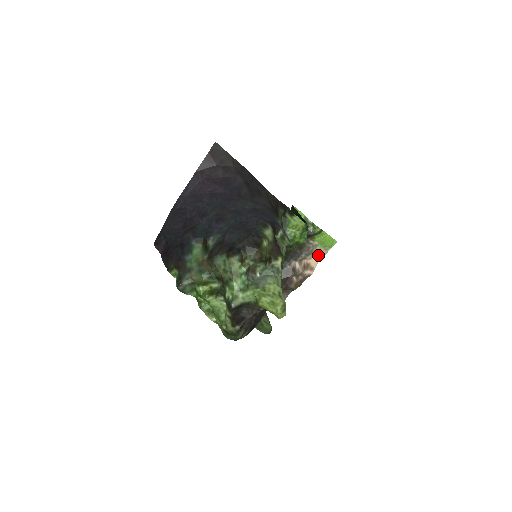
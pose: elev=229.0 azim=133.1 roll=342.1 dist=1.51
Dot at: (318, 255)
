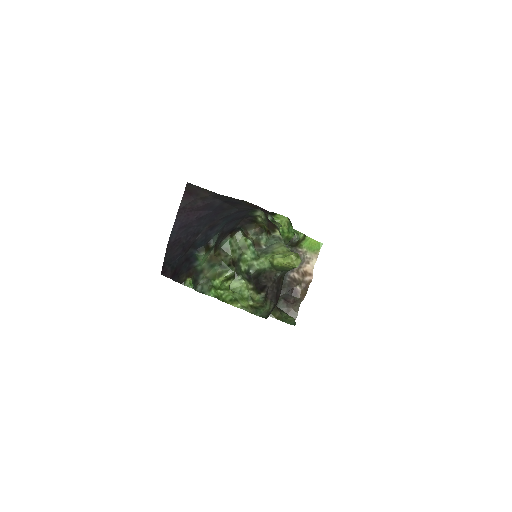
Dot at: (311, 261)
